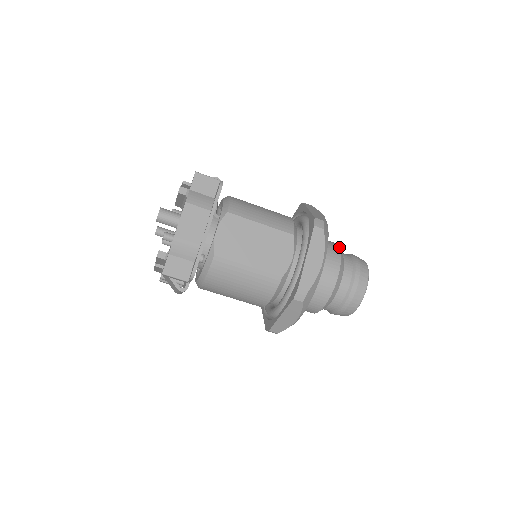
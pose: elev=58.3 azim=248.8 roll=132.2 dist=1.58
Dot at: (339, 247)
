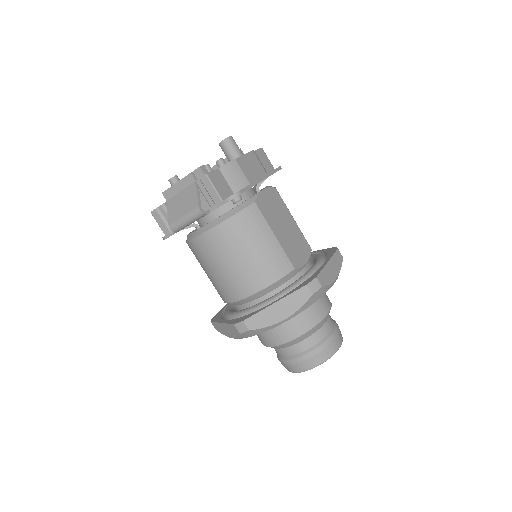
Dot at: occluded
